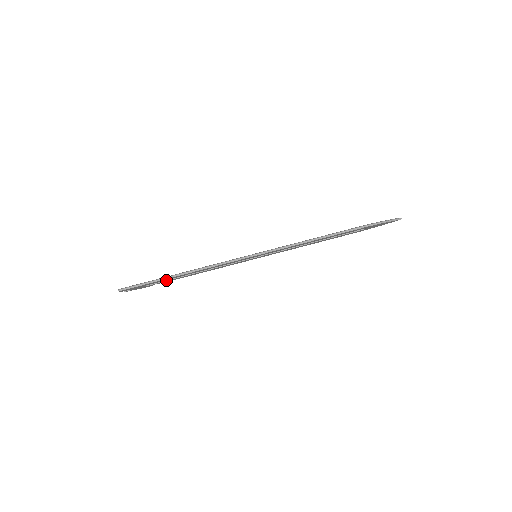
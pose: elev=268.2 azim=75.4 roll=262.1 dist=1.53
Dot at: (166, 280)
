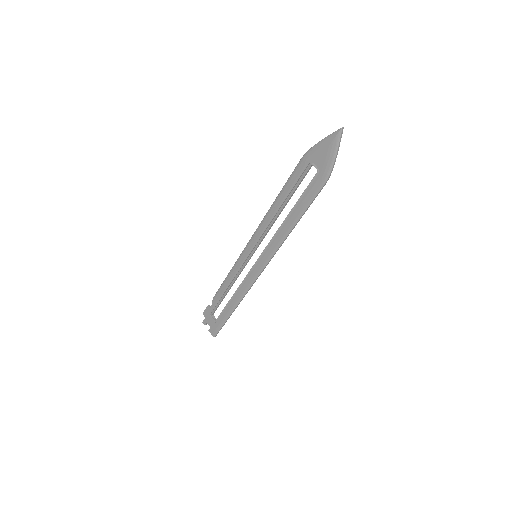
Dot at: occluded
